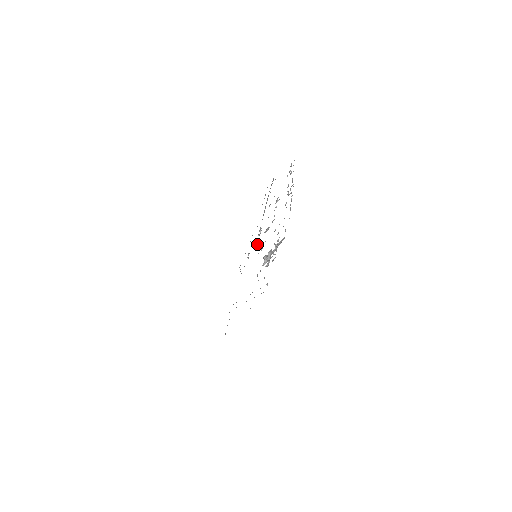
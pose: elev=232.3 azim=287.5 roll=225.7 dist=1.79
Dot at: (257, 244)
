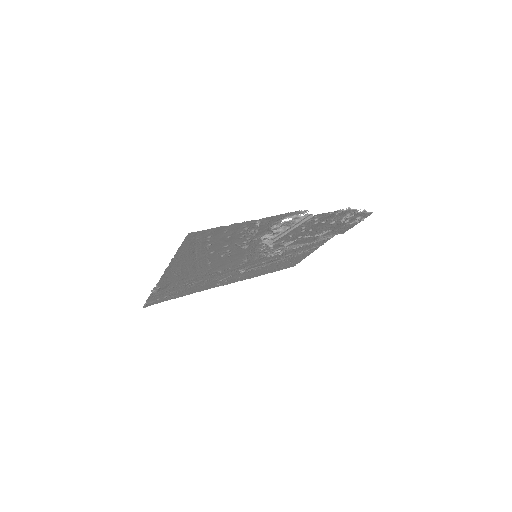
Dot at: (266, 254)
